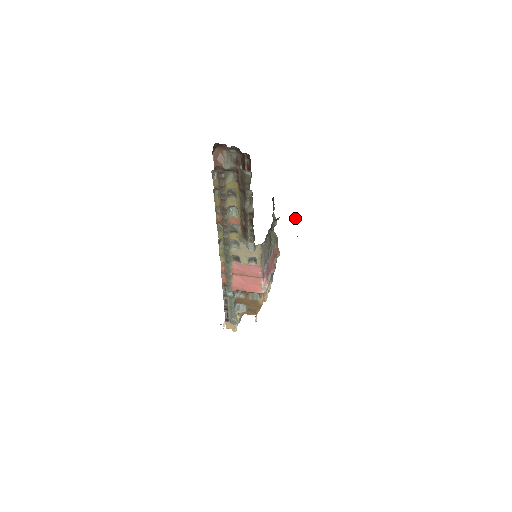
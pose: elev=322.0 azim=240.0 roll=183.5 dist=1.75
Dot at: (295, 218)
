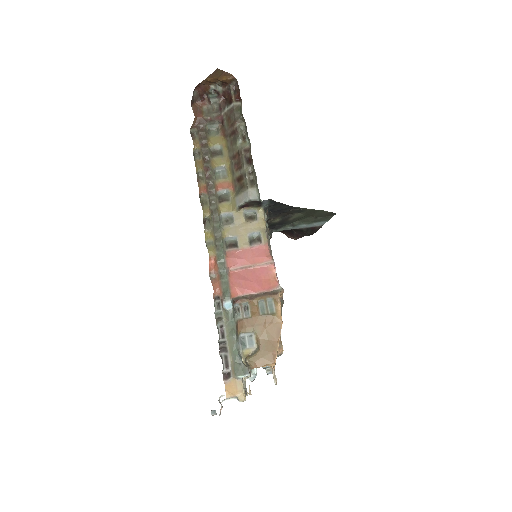
Dot at: (293, 222)
